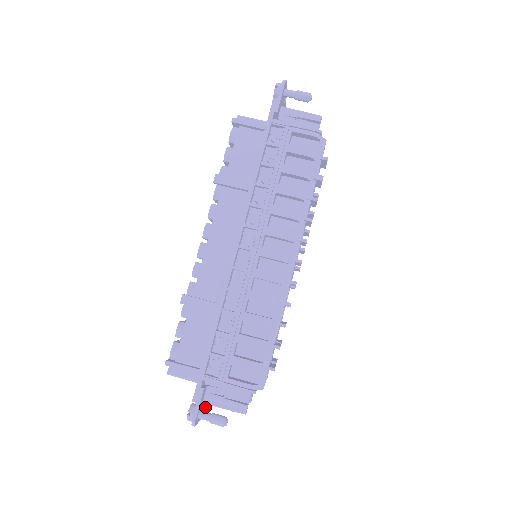
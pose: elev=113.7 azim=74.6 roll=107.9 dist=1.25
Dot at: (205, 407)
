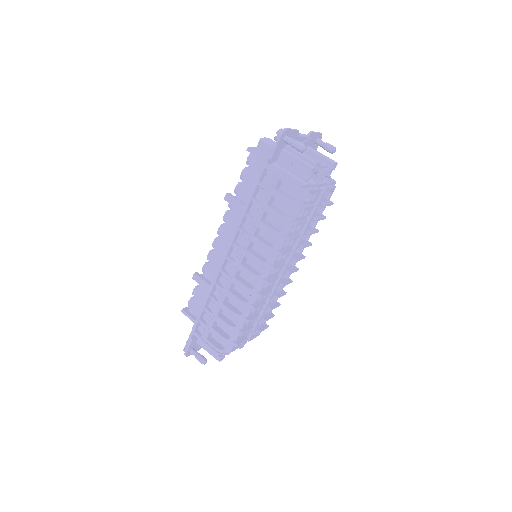
Dot at: occluded
